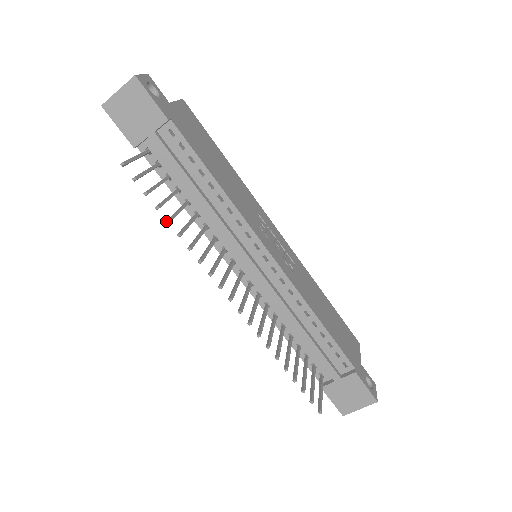
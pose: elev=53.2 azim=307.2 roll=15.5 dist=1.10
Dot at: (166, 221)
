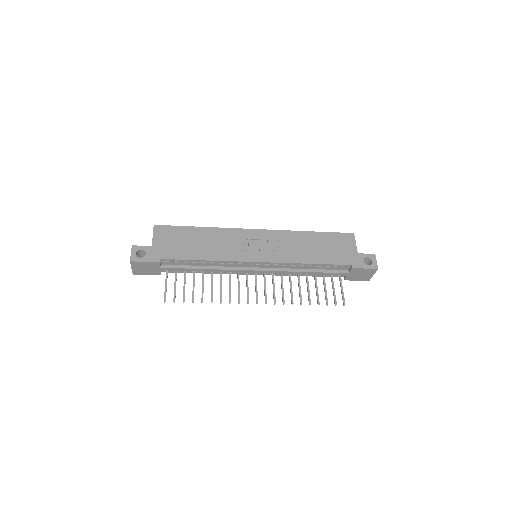
Dot at: occluded
